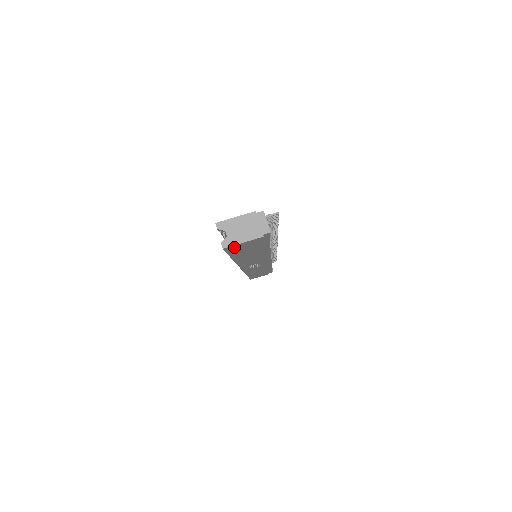
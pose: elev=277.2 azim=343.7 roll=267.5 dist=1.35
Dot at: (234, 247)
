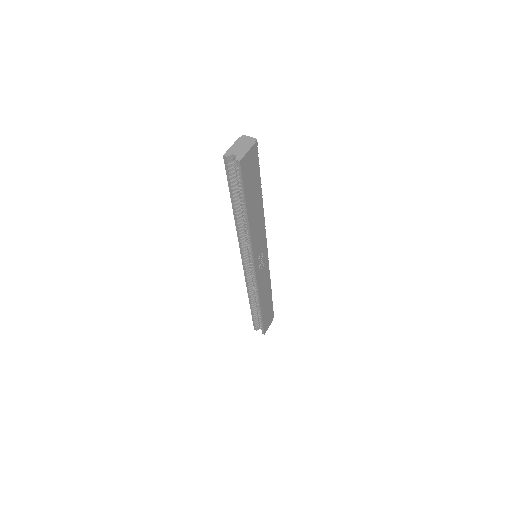
Dot at: (244, 164)
